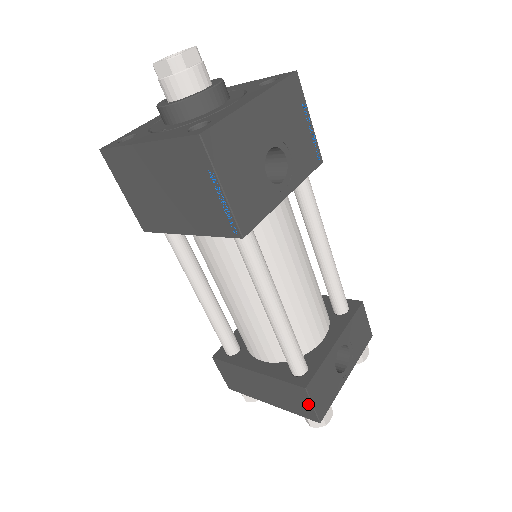
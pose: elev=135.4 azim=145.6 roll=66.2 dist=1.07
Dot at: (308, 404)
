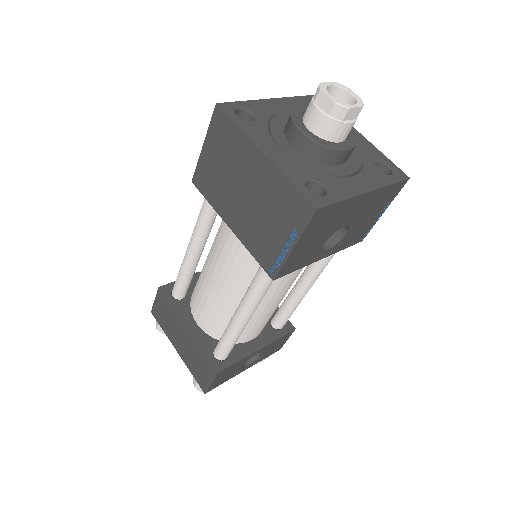
Dot at: (208, 380)
